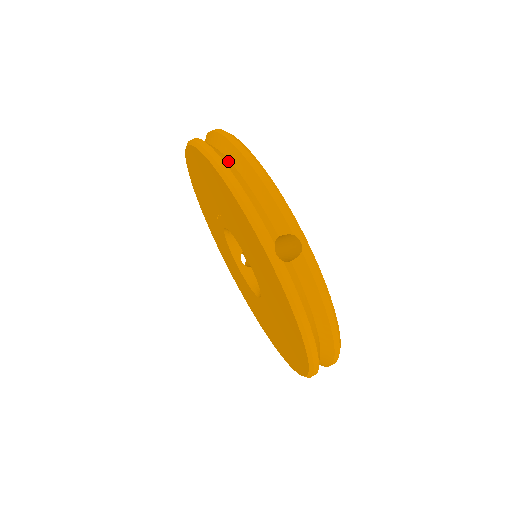
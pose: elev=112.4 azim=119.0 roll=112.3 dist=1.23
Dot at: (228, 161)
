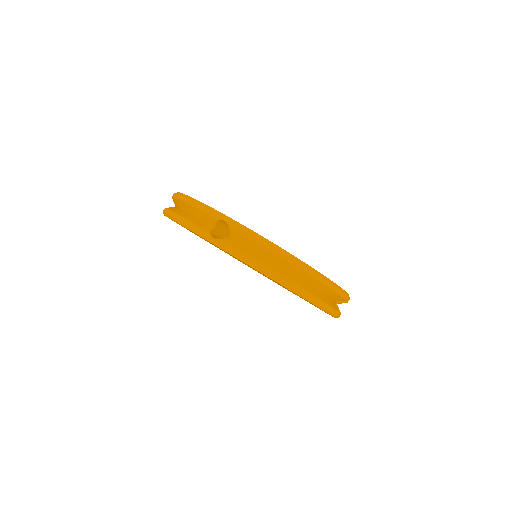
Dot at: (301, 281)
